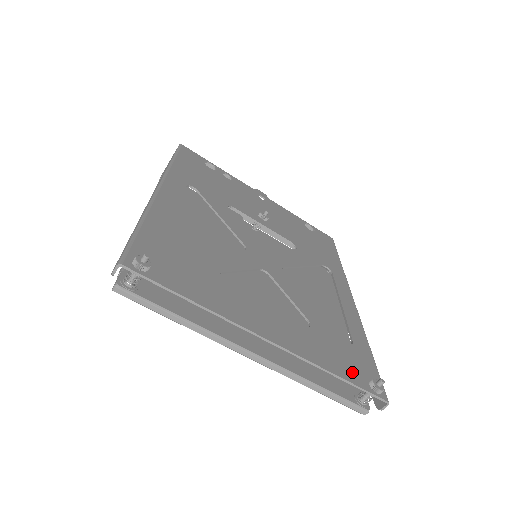
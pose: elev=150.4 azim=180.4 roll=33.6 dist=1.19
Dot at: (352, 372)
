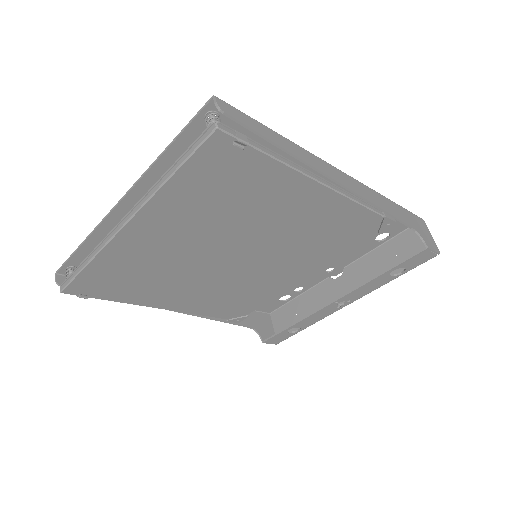
Dot at: occluded
